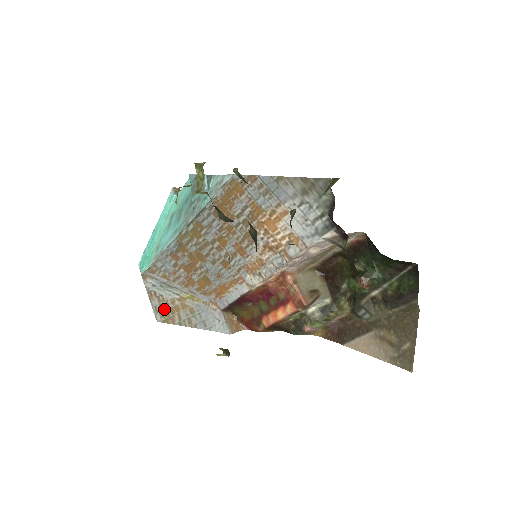
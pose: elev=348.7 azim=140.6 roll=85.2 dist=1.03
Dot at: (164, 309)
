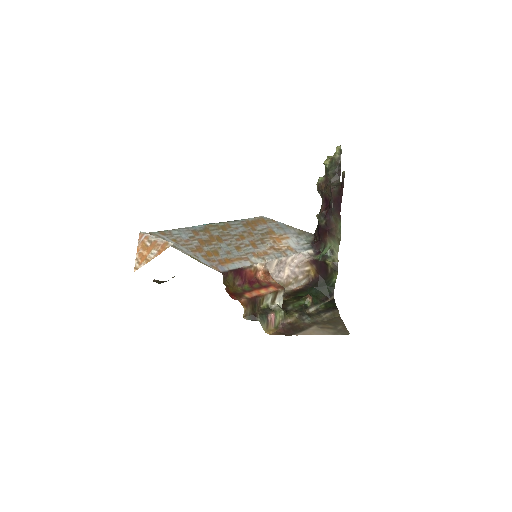
Dot at: occluded
